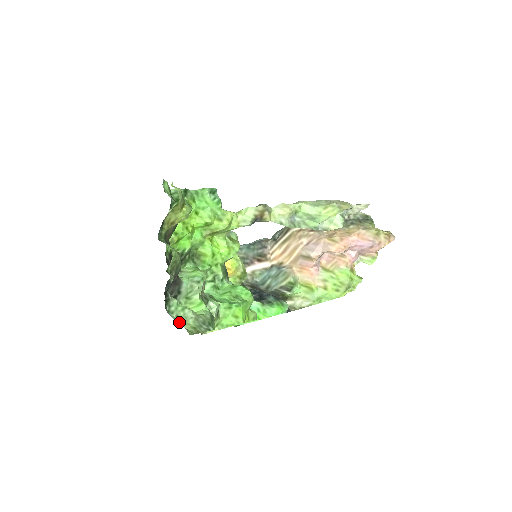
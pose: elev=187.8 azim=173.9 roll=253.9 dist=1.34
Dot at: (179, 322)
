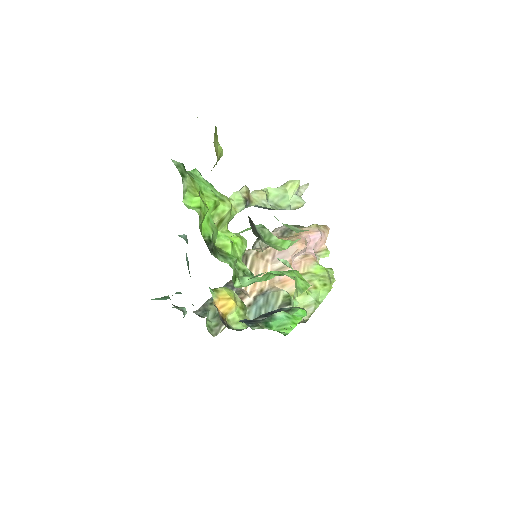
Dot at: (297, 232)
